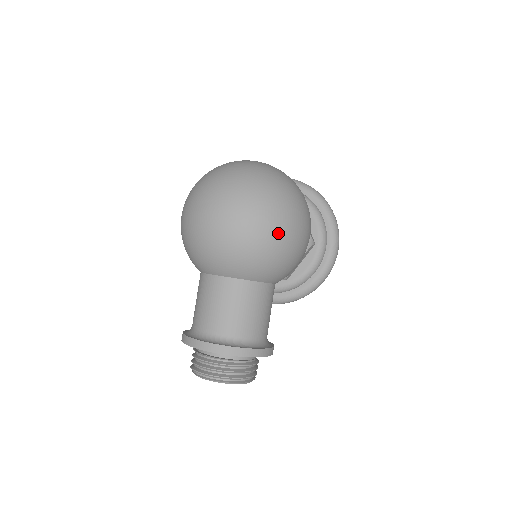
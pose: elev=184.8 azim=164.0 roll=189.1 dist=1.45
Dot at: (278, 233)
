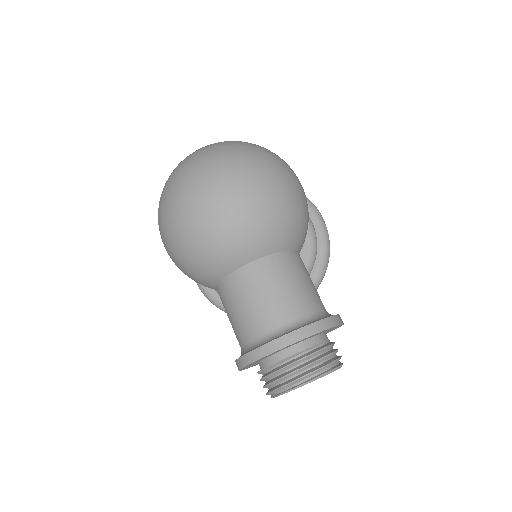
Dot at: (278, 183)
